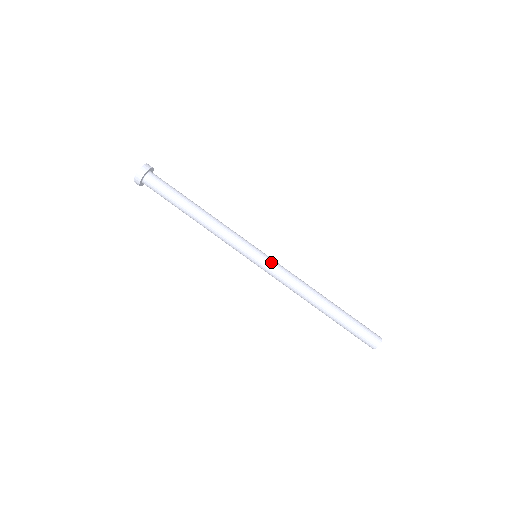
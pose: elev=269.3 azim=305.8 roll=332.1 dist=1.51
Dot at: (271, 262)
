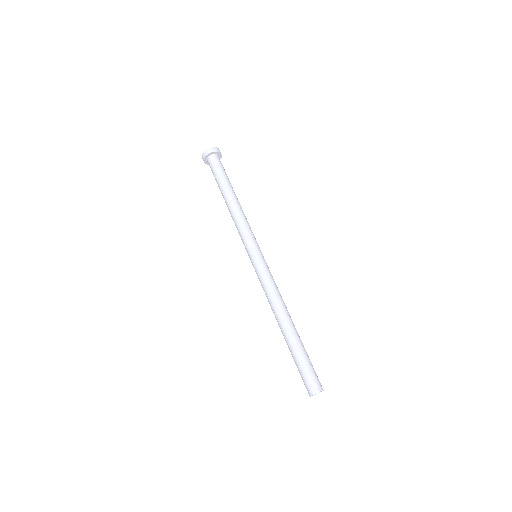
Dot at: occluded
